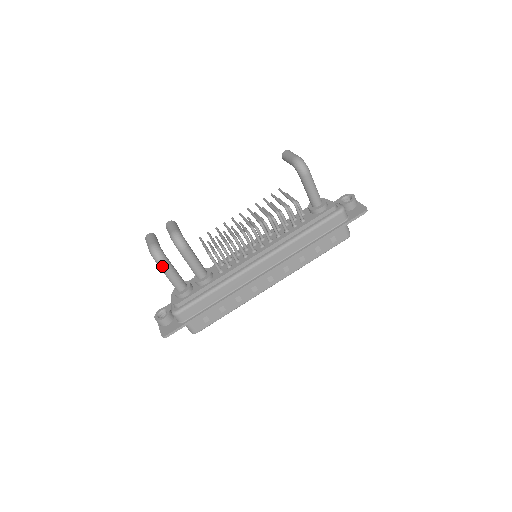
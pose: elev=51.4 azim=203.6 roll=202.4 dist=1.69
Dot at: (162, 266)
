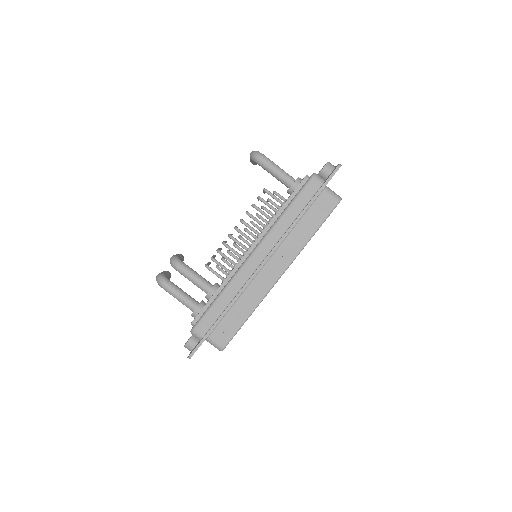
Dot at: (167, 289)
